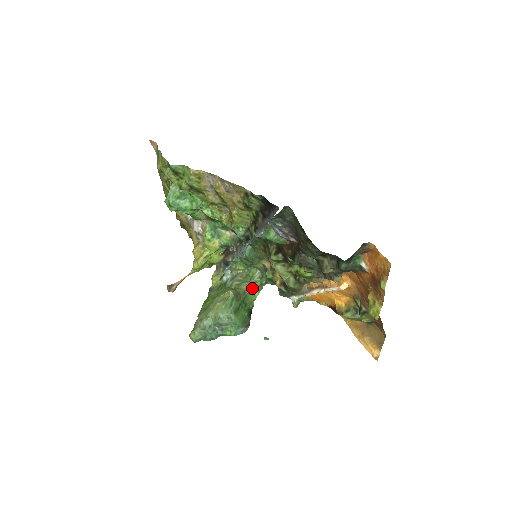
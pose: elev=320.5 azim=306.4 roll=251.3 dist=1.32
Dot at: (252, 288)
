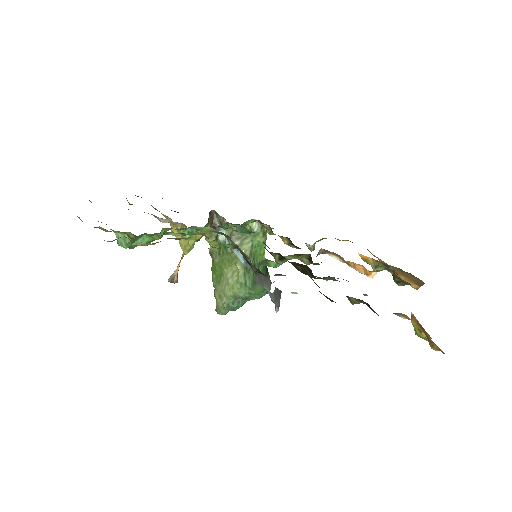
Dot at: (256, 243)
